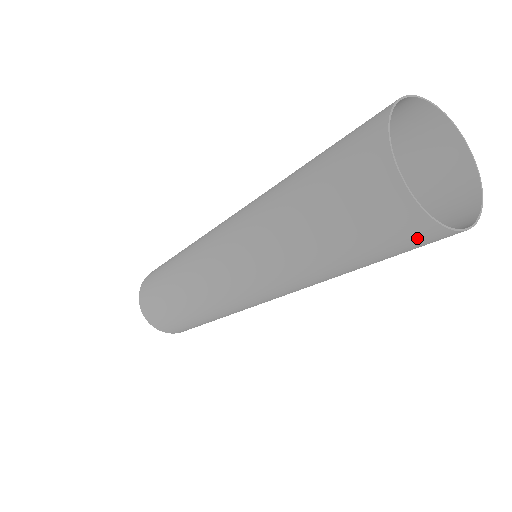
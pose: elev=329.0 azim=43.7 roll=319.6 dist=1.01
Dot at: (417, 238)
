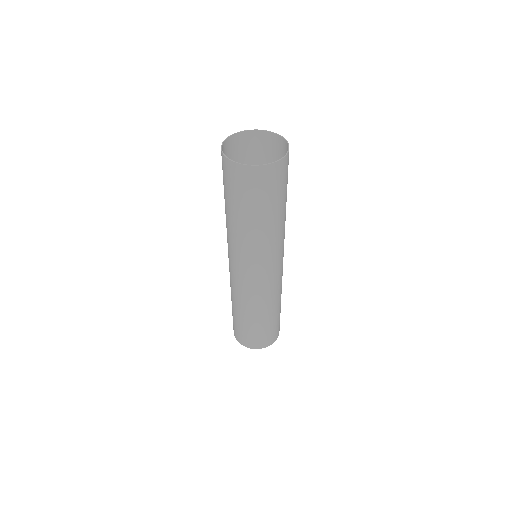
Dot at: (278, 174)
